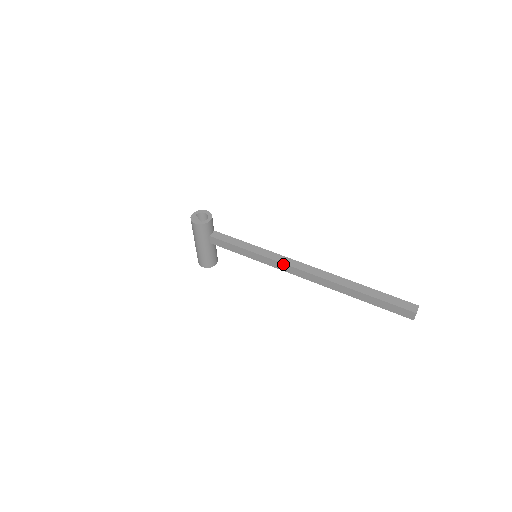
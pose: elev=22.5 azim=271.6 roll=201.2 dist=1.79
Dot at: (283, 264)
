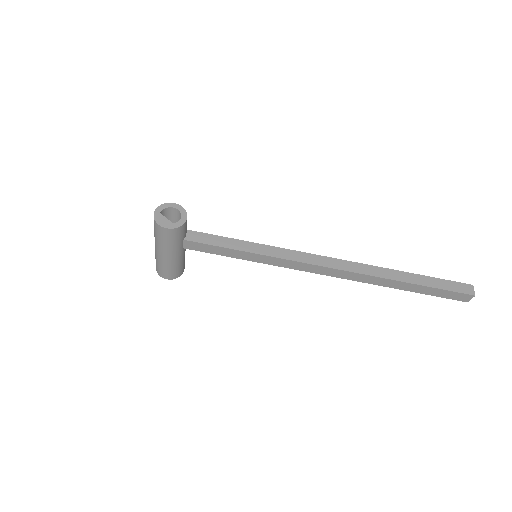
Dot at: (302, 263)
